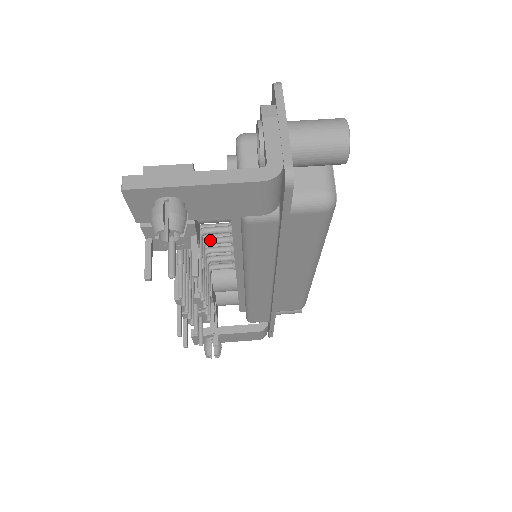
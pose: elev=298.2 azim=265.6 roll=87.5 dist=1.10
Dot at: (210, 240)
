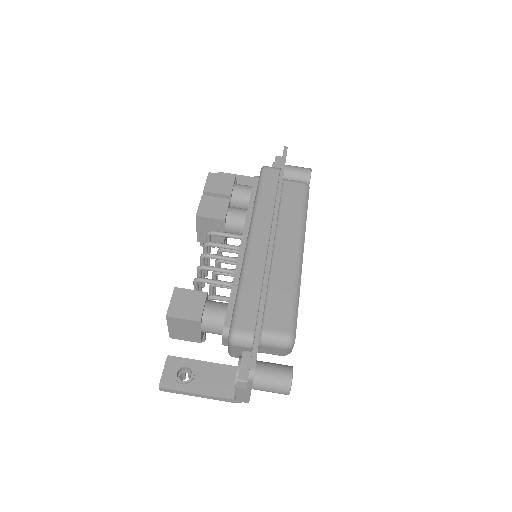
Dot at: occluded
